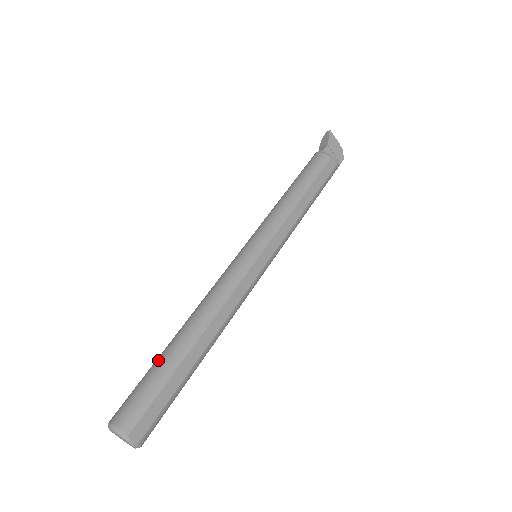
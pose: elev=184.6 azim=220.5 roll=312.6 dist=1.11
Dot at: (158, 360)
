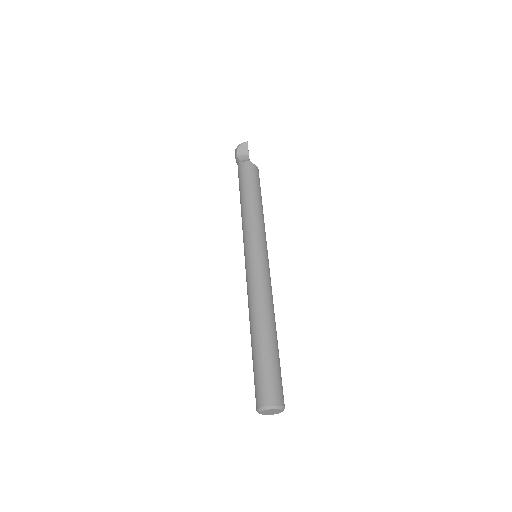
Dot at: (267, 352)
